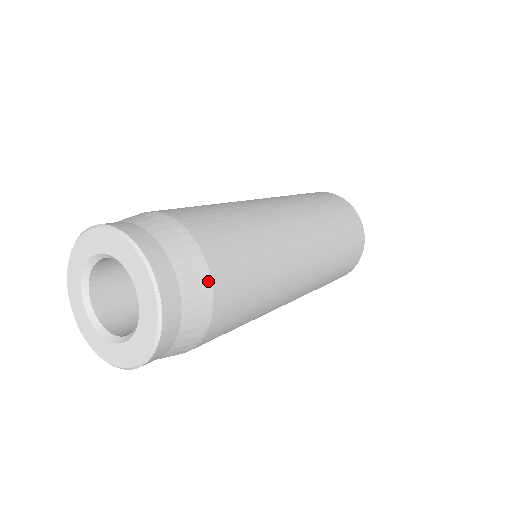
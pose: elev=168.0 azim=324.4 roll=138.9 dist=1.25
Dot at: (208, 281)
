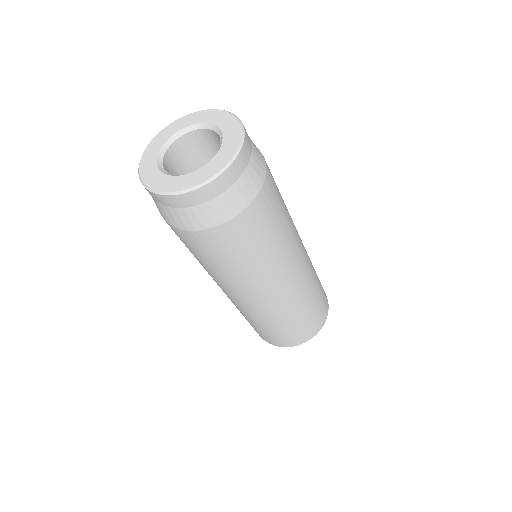
Dot at: occluded
